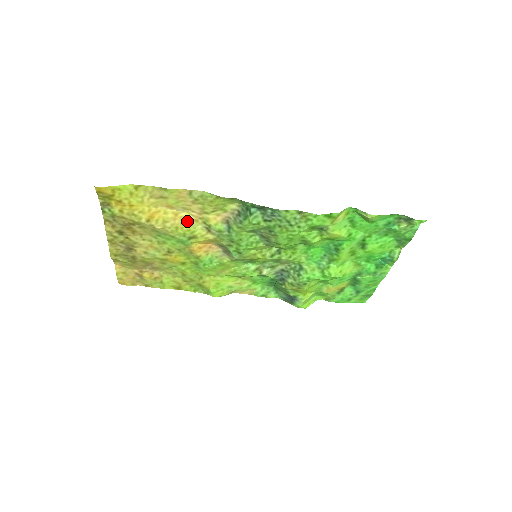
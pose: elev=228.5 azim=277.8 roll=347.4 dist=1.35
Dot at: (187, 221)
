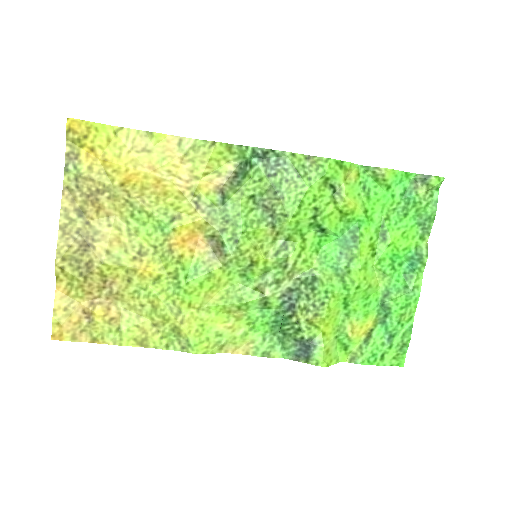
Dot at: (171, 192)
